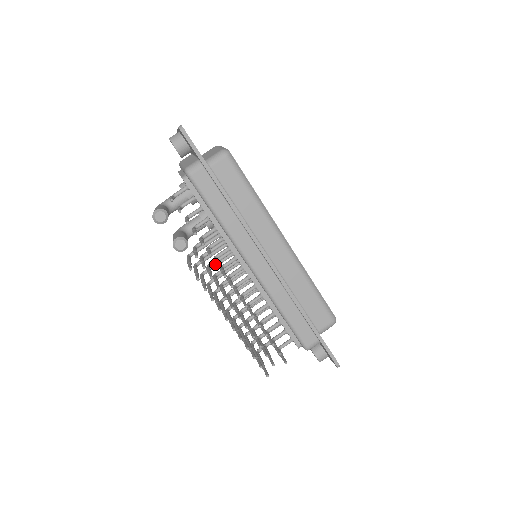
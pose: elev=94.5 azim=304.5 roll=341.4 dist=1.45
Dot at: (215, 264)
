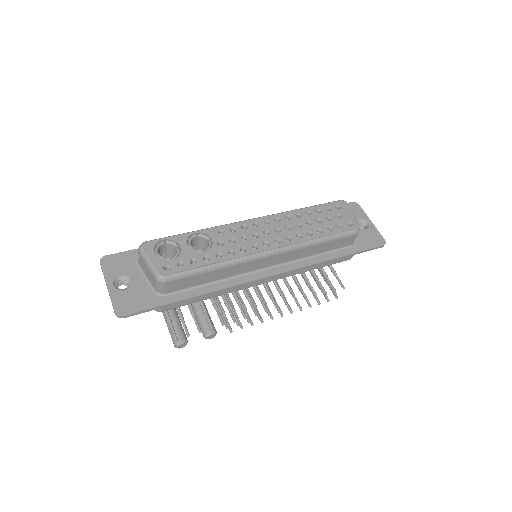
Dot at: occluded
